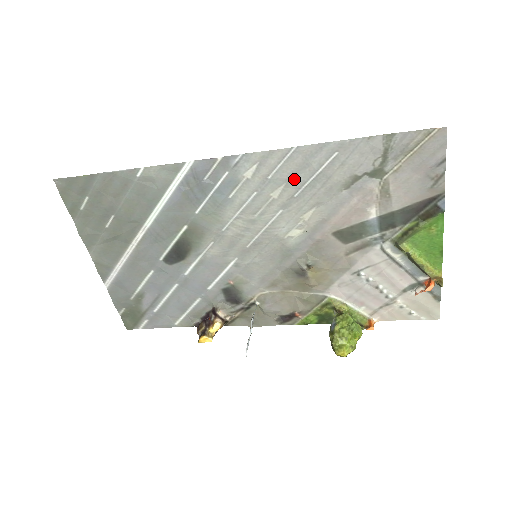
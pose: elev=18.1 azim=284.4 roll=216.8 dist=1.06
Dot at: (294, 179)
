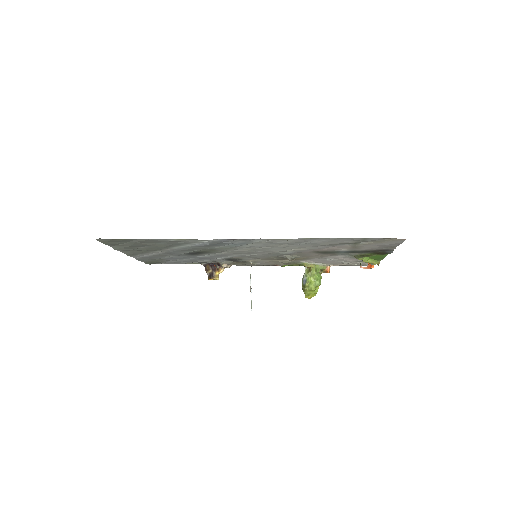
Dot at: (293, 243)
